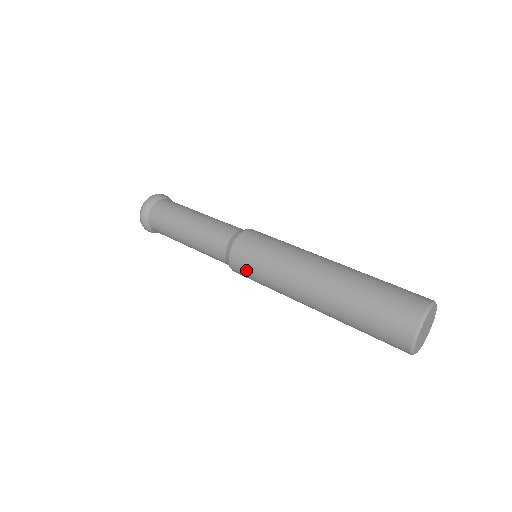
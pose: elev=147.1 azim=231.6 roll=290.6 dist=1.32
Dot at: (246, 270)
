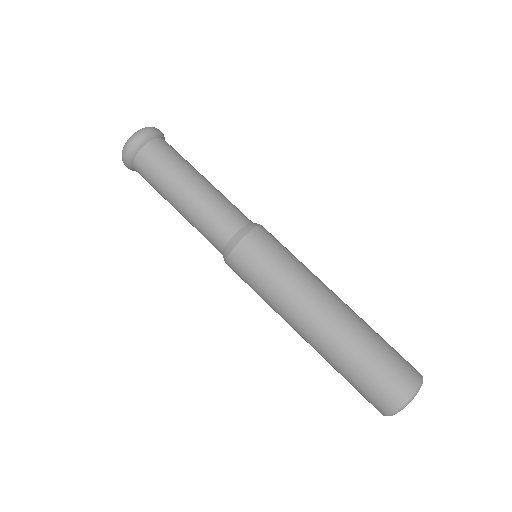
Dot at: (251, 267)
